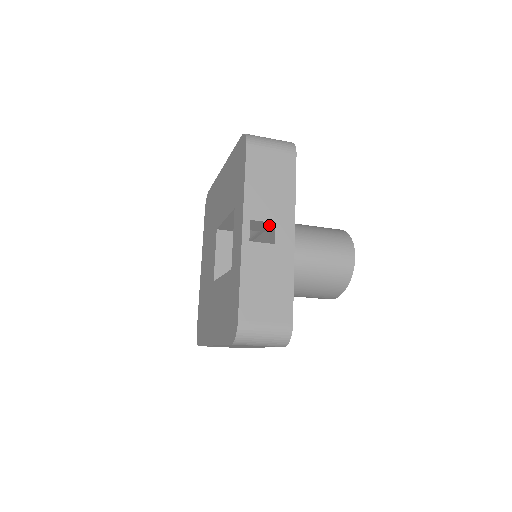
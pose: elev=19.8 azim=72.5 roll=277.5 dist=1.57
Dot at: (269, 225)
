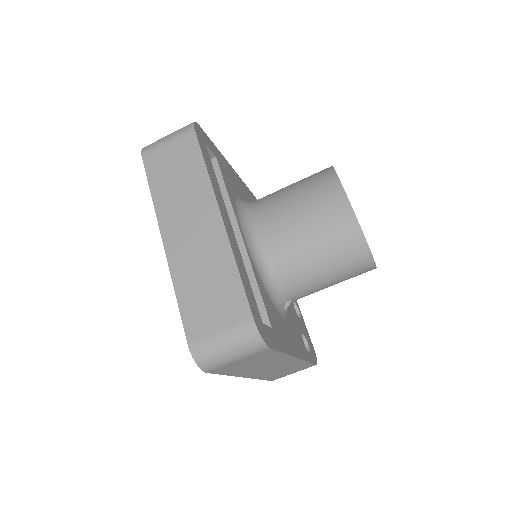
Dot at: occluded
